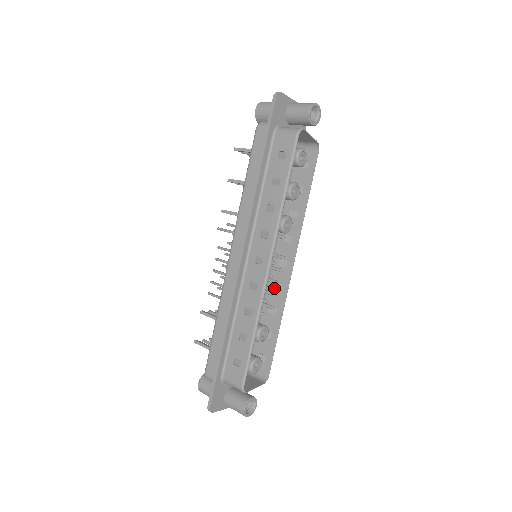
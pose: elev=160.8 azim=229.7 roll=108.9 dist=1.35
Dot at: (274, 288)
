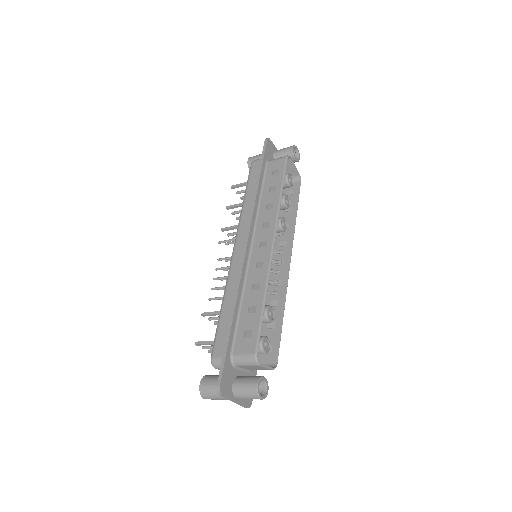
Dot at: (274, 284)
